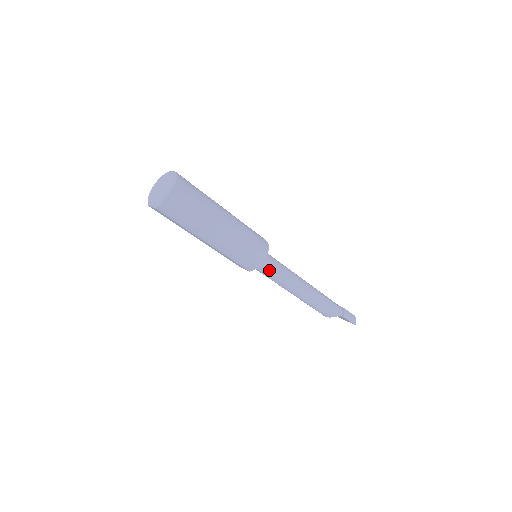
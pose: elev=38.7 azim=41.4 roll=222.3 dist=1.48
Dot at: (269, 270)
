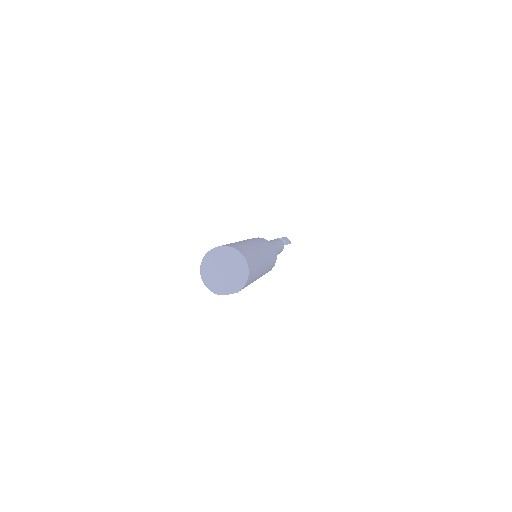
Dot at: occluded
